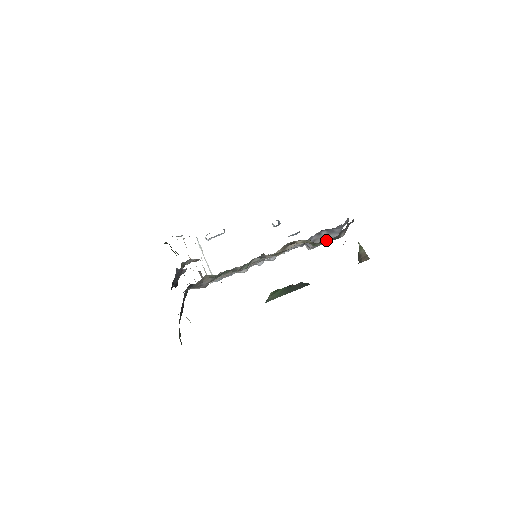
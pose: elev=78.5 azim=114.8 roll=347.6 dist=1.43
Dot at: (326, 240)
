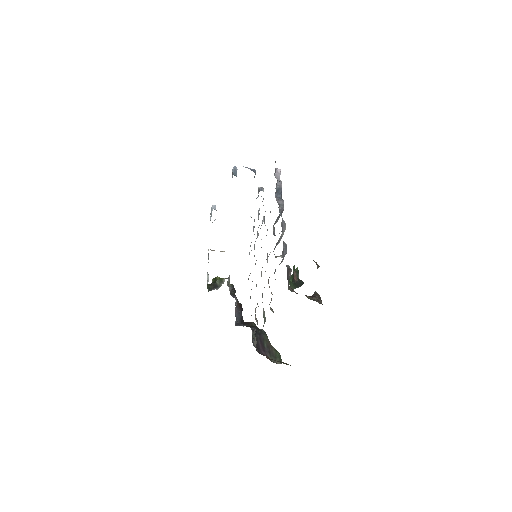
Dot at: occluded
